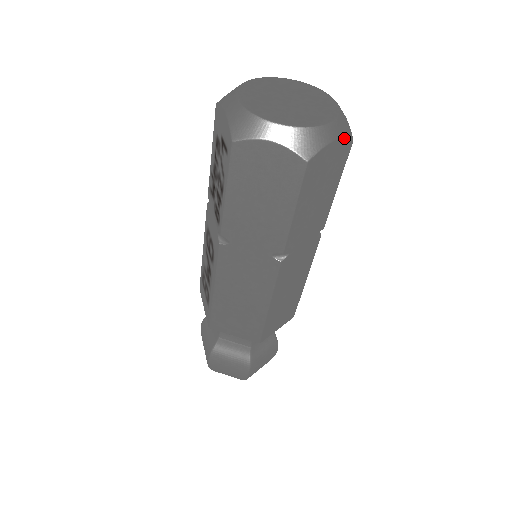
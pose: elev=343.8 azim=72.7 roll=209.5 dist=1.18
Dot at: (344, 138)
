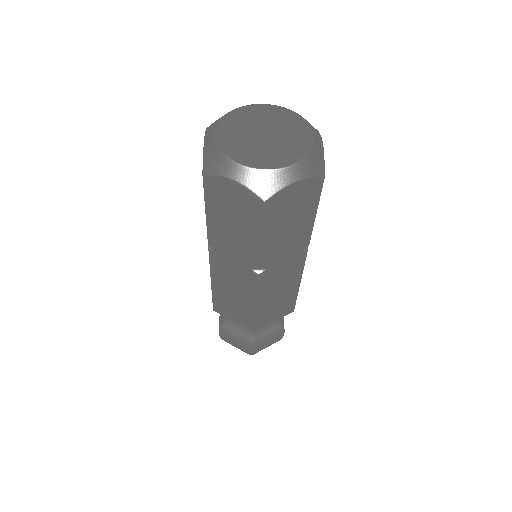
Dot at: (310, 178)
